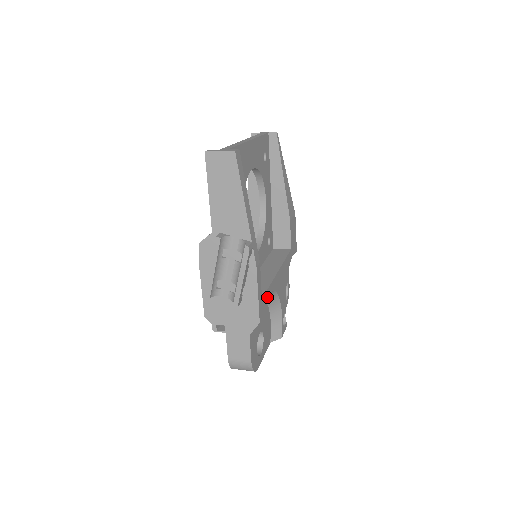
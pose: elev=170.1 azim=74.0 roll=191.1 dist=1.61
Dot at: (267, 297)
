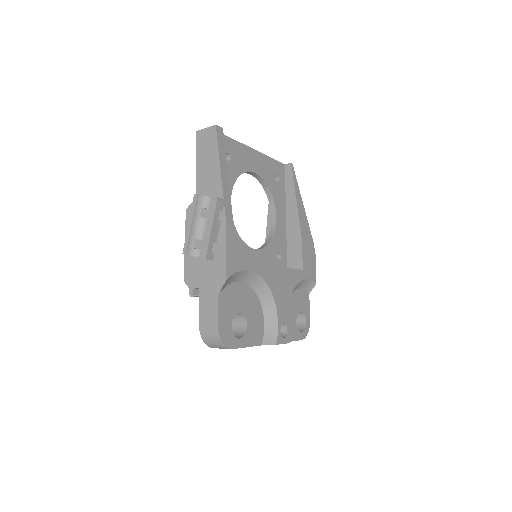
Dot at: (255, 284)
